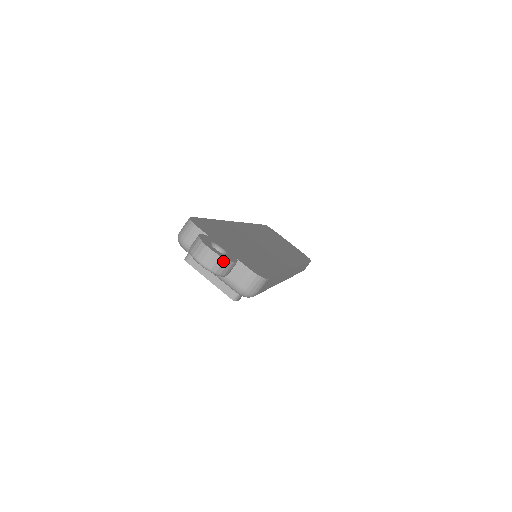
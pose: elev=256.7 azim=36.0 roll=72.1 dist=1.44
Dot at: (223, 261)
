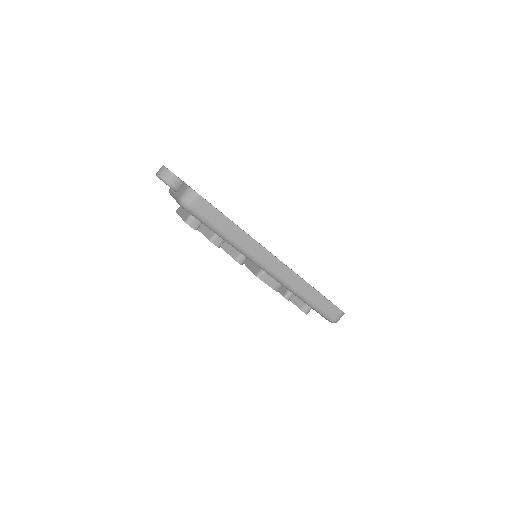
Dot at: (167, 171)
